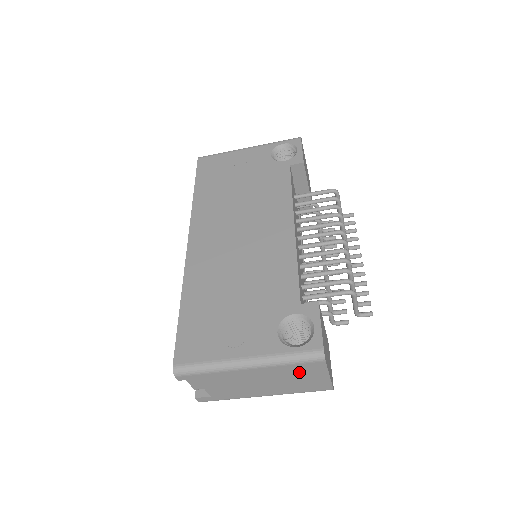
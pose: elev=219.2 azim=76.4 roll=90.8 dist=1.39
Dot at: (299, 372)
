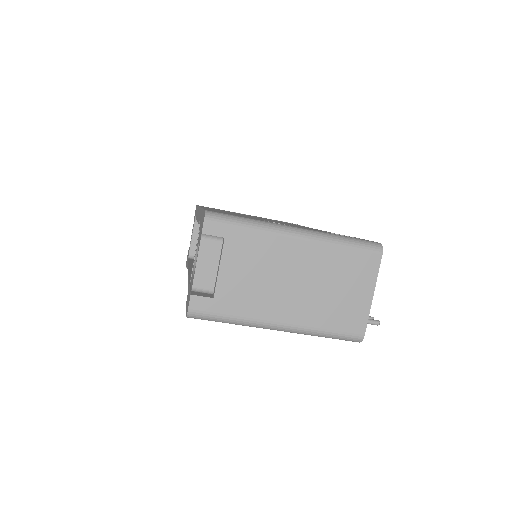
Dot at: (346, 271)
